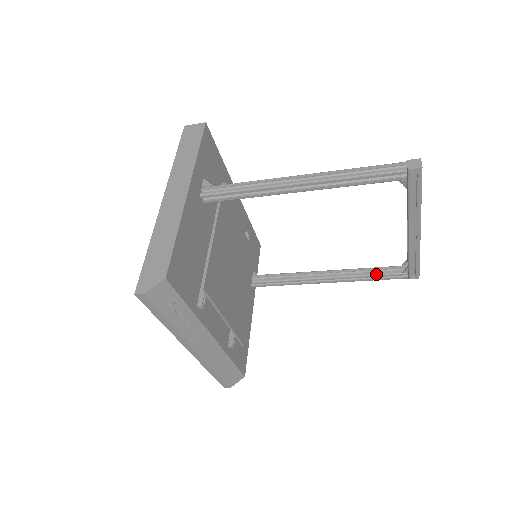
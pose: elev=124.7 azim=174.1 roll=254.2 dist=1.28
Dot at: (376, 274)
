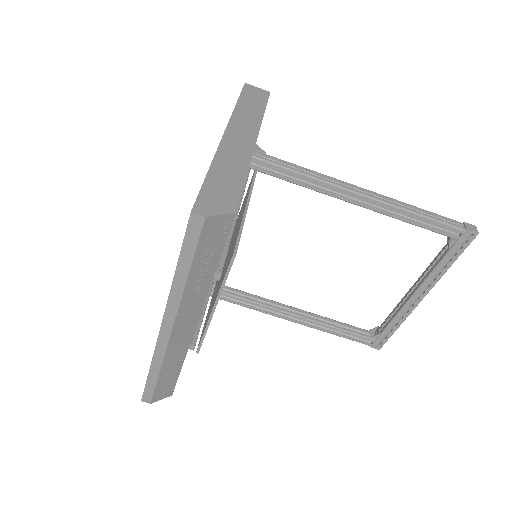
Dot at: (345, 330)
